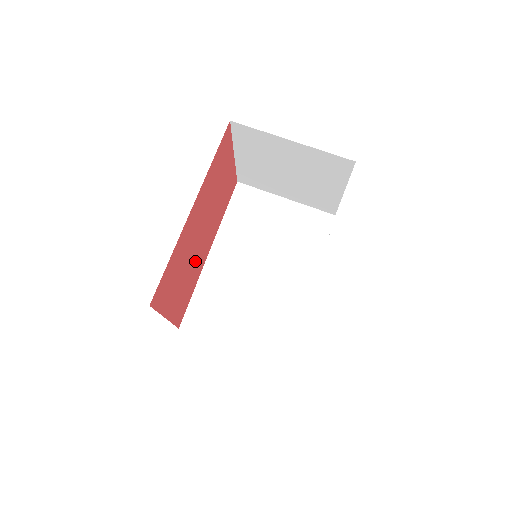
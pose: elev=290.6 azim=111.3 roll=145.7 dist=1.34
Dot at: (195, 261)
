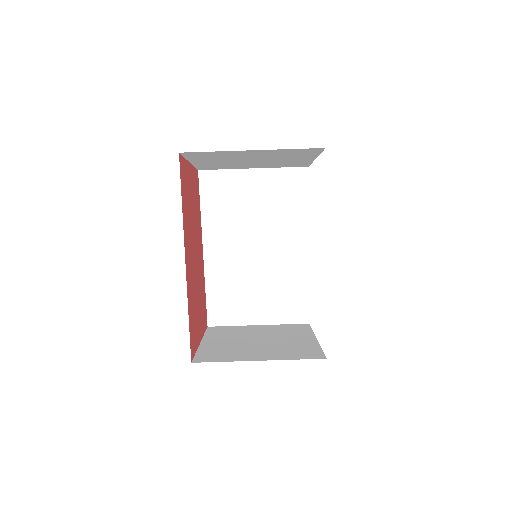
Dot at: (199, 276)
